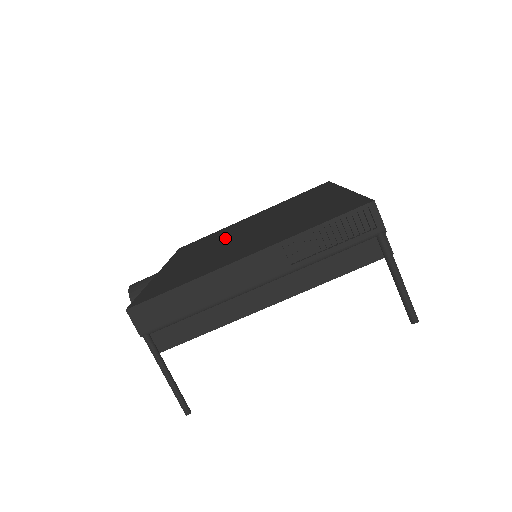
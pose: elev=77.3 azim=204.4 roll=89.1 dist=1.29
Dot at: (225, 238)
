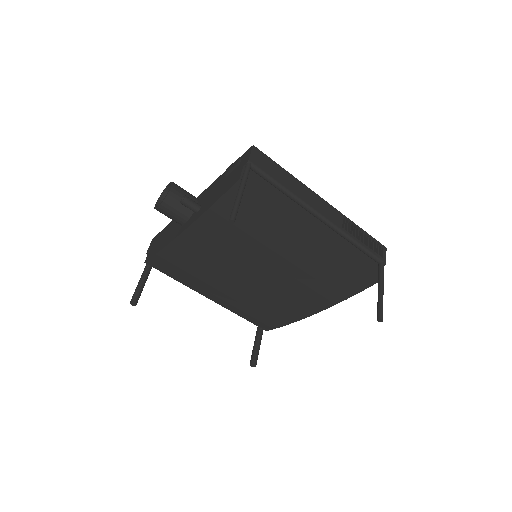
Dot at: occluded
